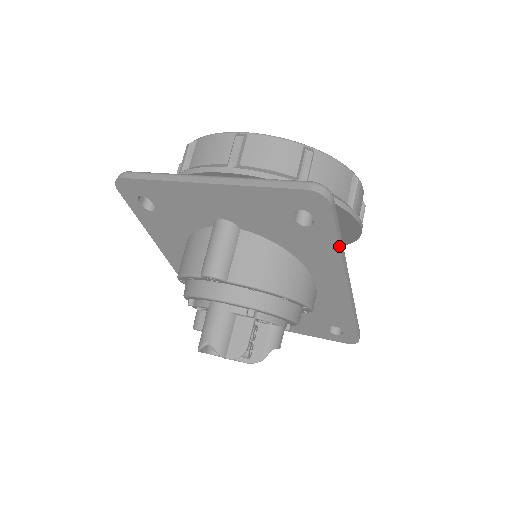
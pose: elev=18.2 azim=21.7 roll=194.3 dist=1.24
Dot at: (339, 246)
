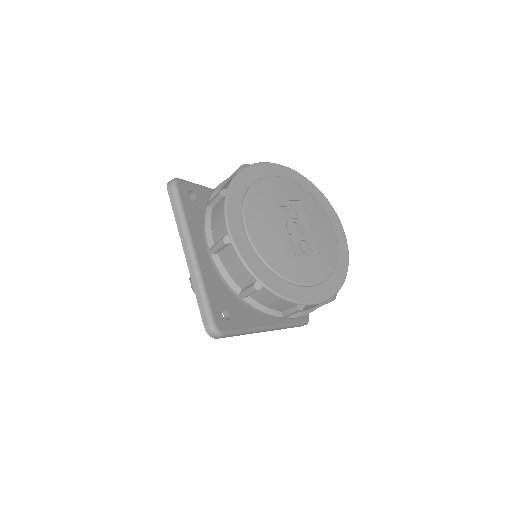
Dot at: occluded
